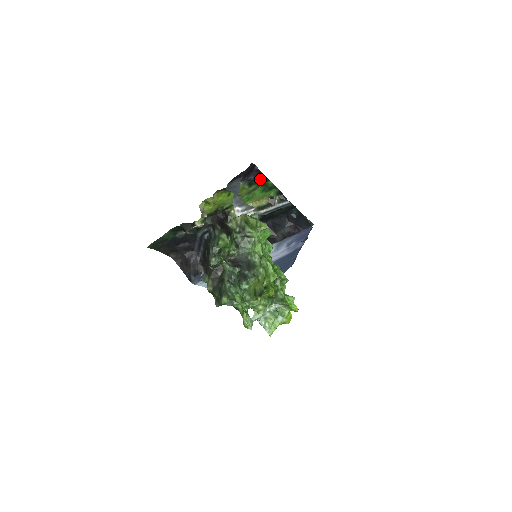
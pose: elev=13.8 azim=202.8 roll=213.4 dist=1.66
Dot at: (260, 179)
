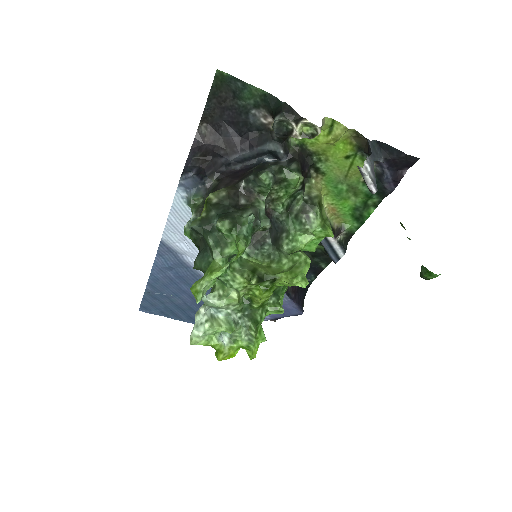
Dot at: (381, 190)
